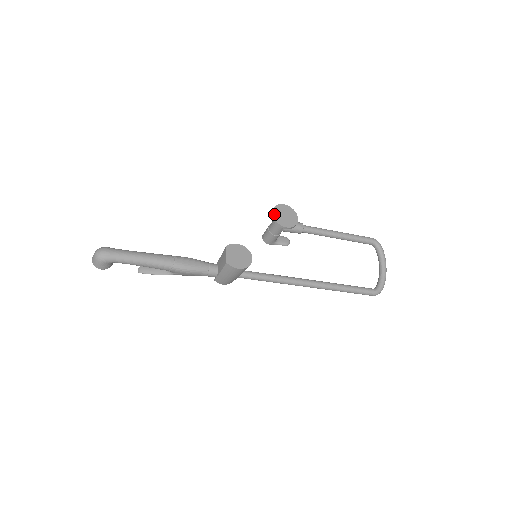
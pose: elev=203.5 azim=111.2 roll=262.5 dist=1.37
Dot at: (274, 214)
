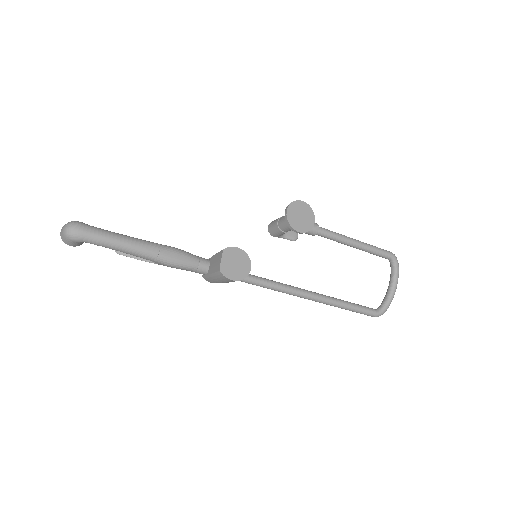
Dot at: (288, 213)
